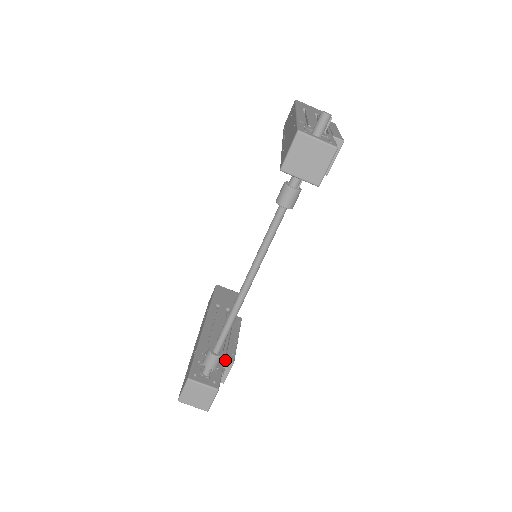
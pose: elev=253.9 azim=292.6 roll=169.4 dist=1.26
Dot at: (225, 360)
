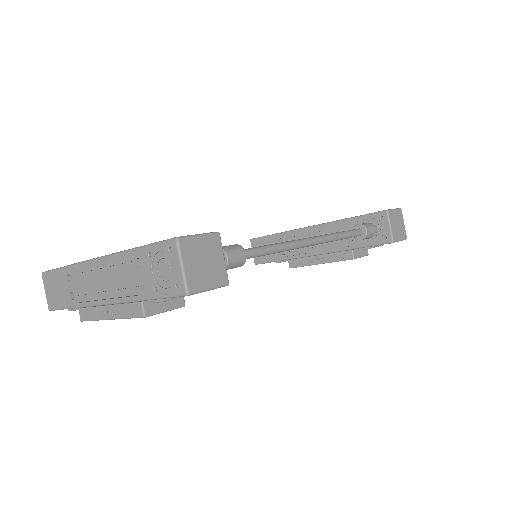
Dot at: occluded
